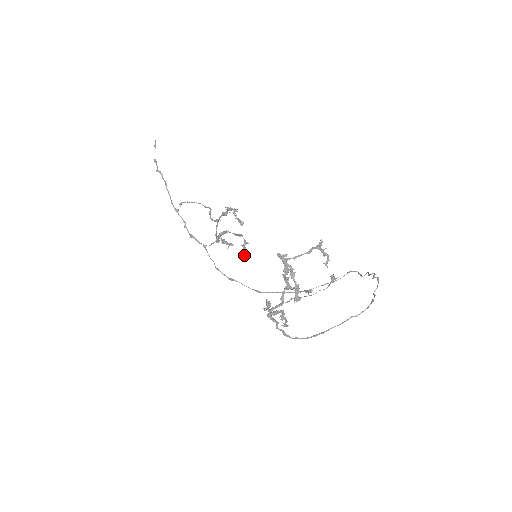
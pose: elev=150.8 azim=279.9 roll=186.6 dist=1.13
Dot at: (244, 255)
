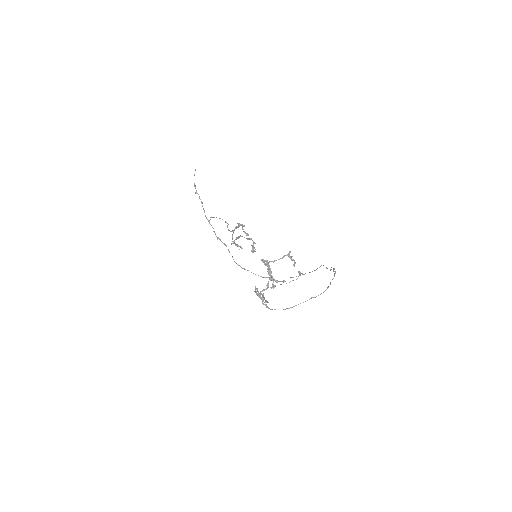
Dot at: (253, 252)
